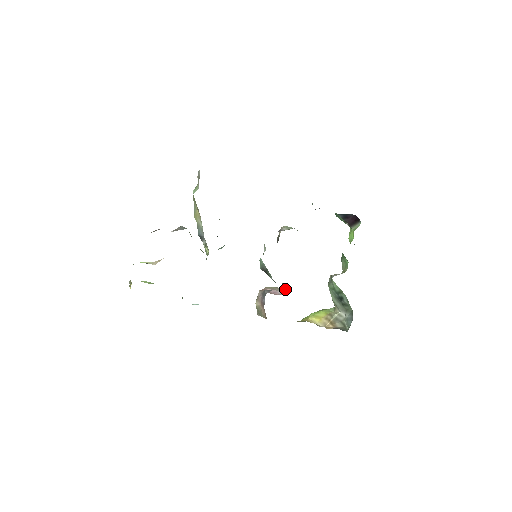
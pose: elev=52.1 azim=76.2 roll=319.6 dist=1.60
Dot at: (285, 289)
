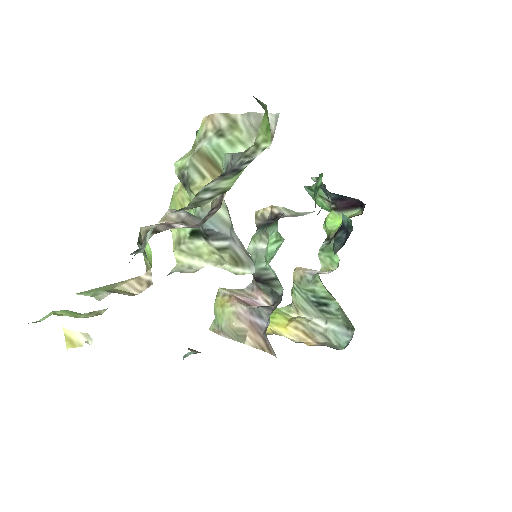
Dot at: occluded
